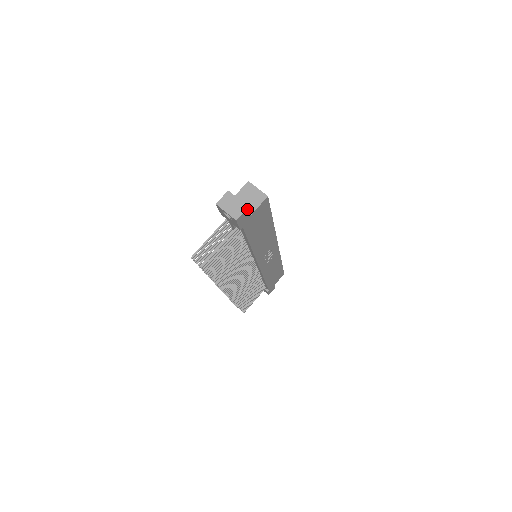
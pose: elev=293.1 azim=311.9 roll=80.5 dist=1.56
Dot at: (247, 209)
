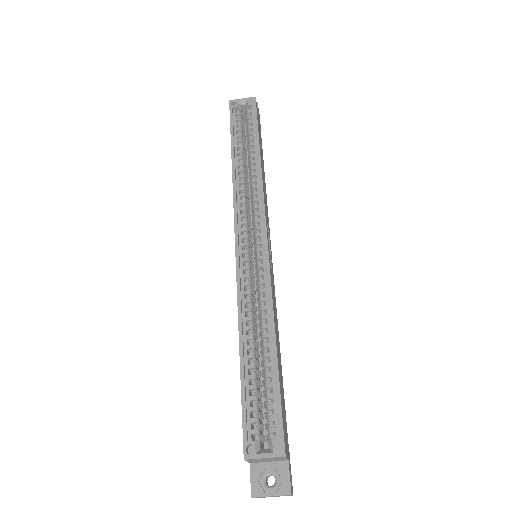
Dot at: (291, 491)
